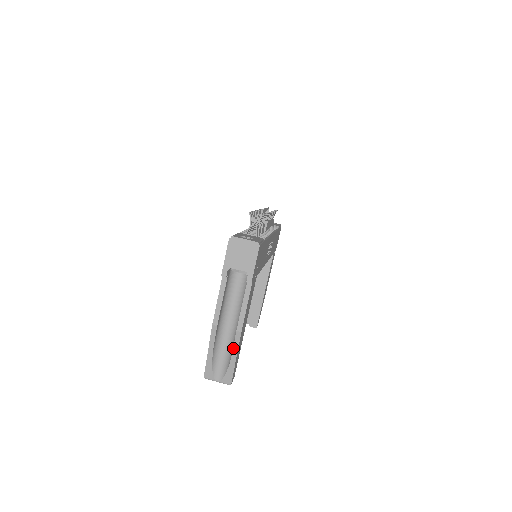
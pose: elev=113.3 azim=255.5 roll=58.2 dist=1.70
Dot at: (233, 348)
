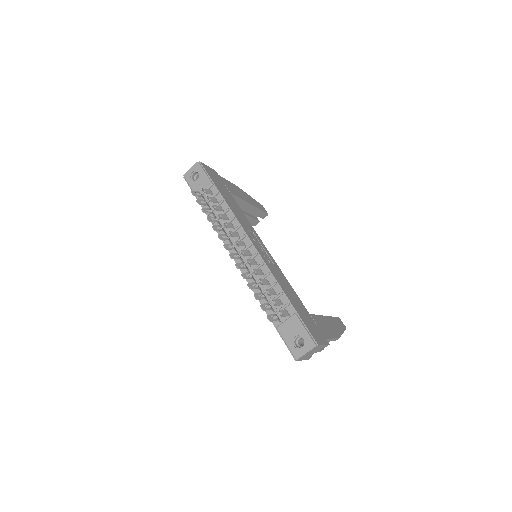
Dot at: occluded
